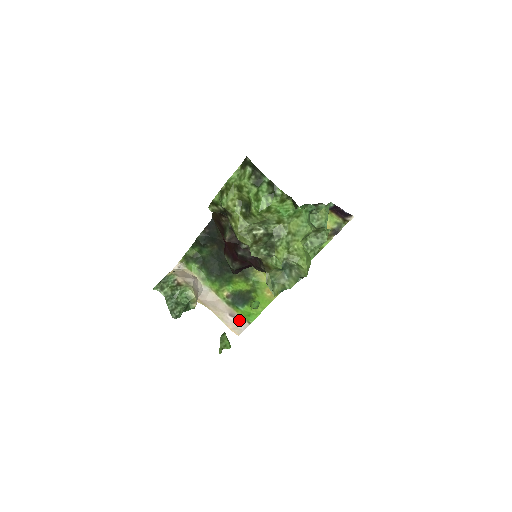
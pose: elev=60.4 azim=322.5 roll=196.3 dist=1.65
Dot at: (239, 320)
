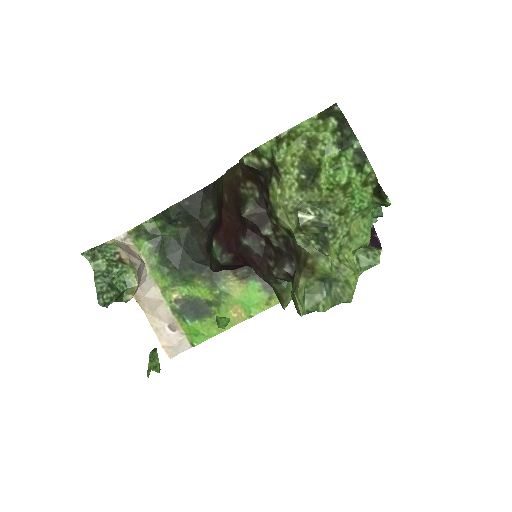
Dot at: (179, 337)
